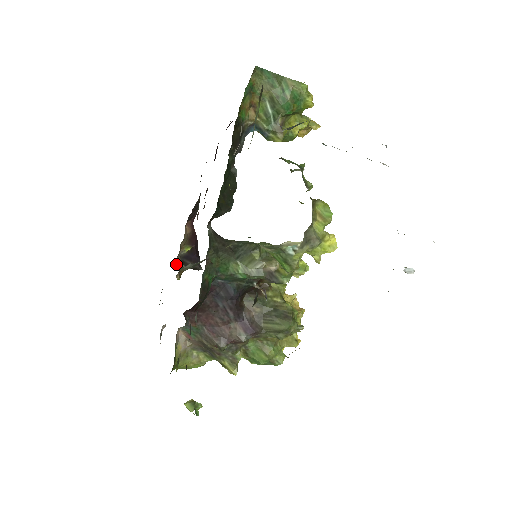
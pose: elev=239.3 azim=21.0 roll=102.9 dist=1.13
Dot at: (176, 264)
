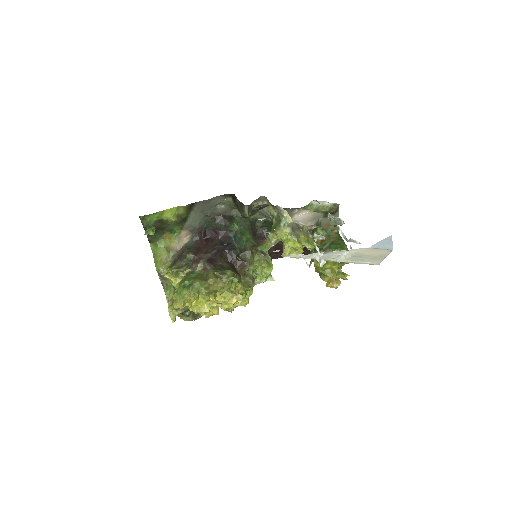
Dot at: occluded
